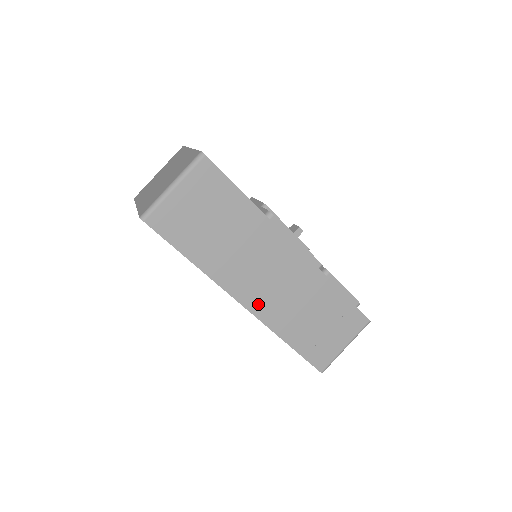
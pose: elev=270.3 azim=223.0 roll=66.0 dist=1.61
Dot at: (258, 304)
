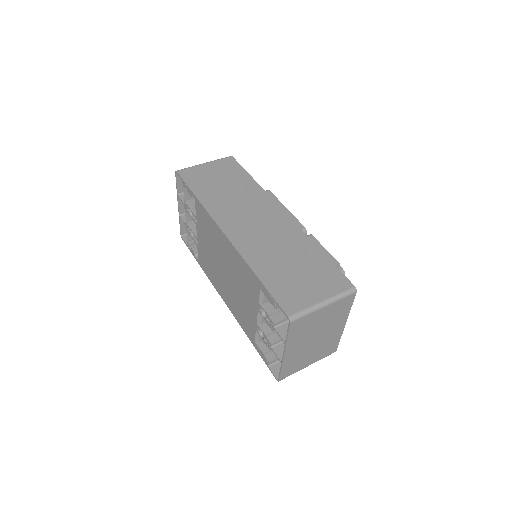
Dot at: (238, 236)
